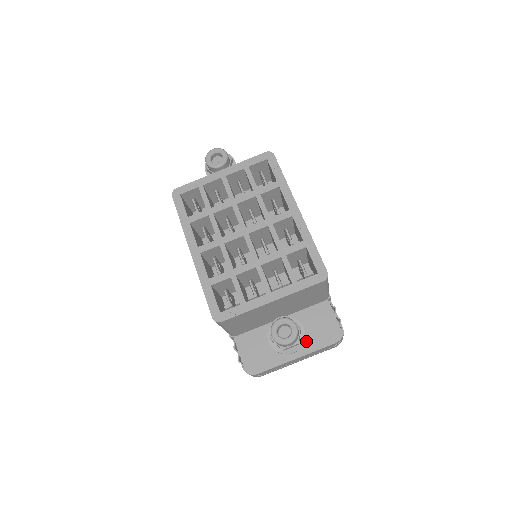
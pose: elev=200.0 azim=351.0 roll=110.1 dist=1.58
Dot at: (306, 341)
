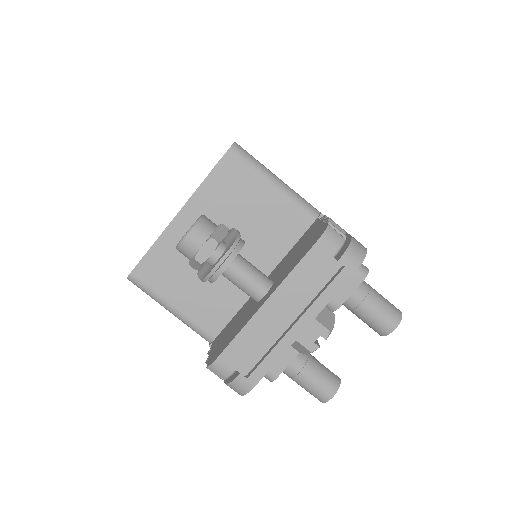
Dot at: (282, 274)
